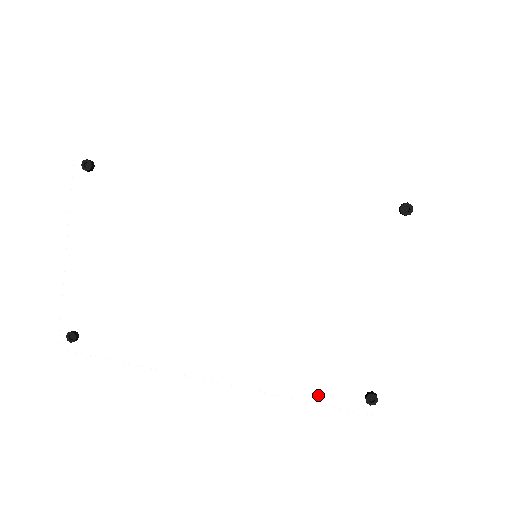
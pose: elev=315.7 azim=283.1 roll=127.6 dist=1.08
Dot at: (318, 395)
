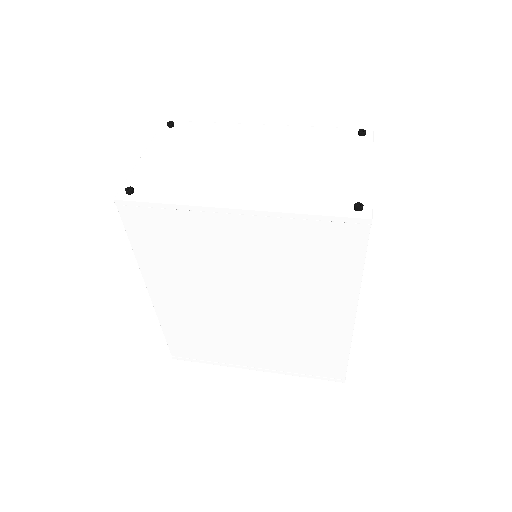
Dot at: (319, 210)
